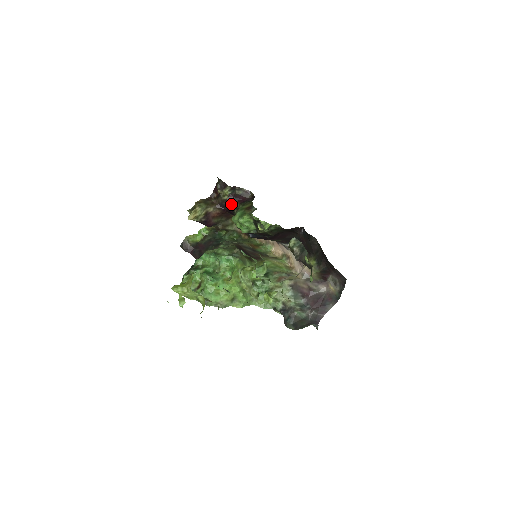
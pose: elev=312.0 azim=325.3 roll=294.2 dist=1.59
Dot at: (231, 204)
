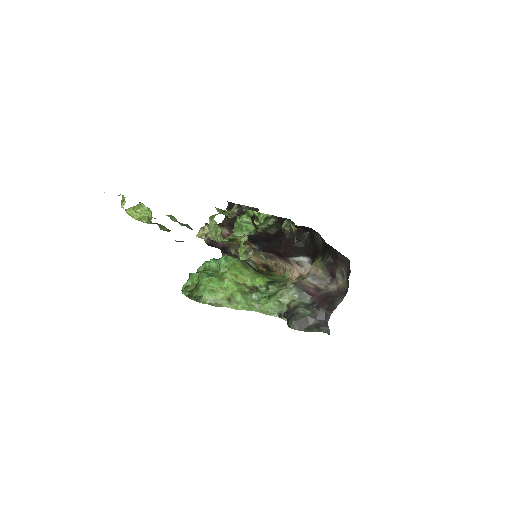
Dot at: occluded
